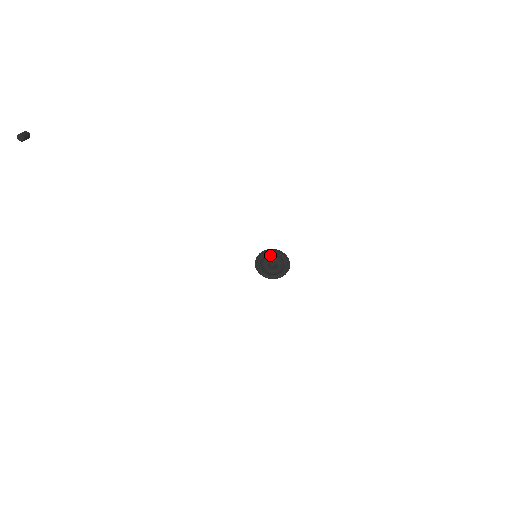
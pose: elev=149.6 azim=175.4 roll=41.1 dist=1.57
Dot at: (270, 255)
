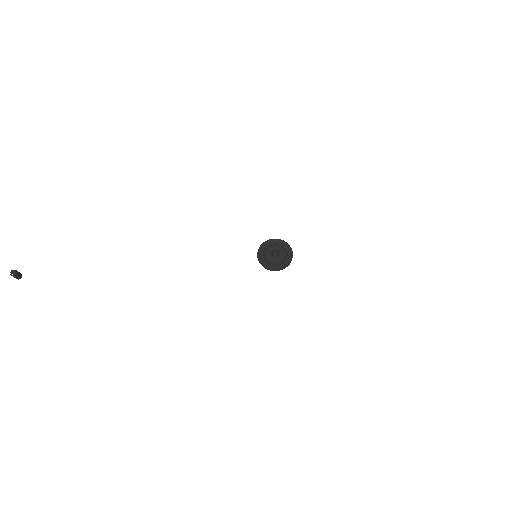
Dot at: (266, 247)
